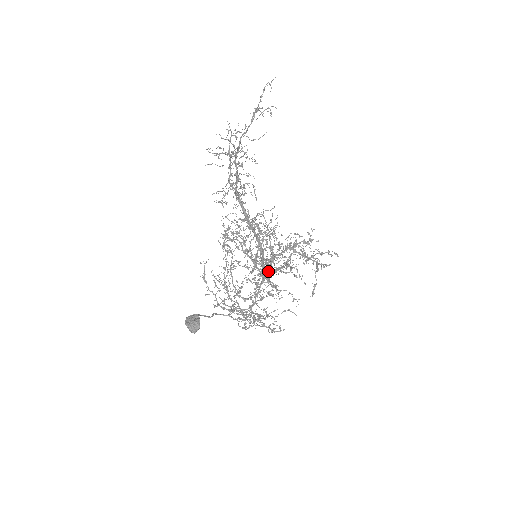
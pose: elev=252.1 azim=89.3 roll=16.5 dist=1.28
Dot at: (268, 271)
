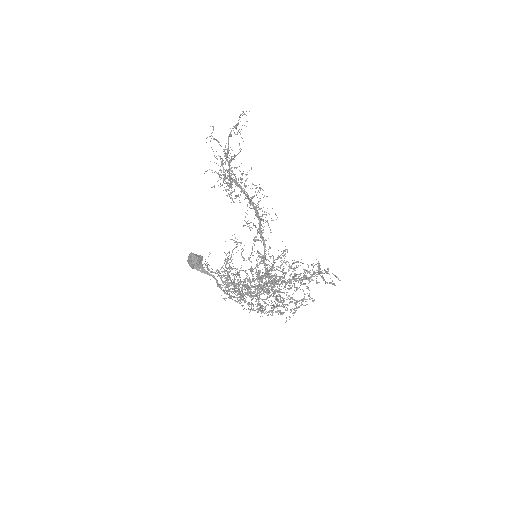
Dot at: occluded
